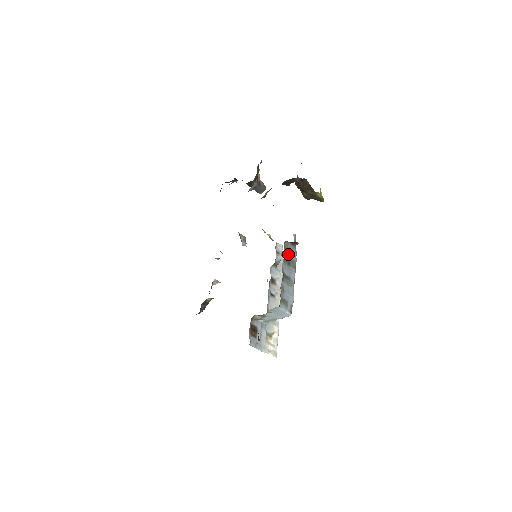
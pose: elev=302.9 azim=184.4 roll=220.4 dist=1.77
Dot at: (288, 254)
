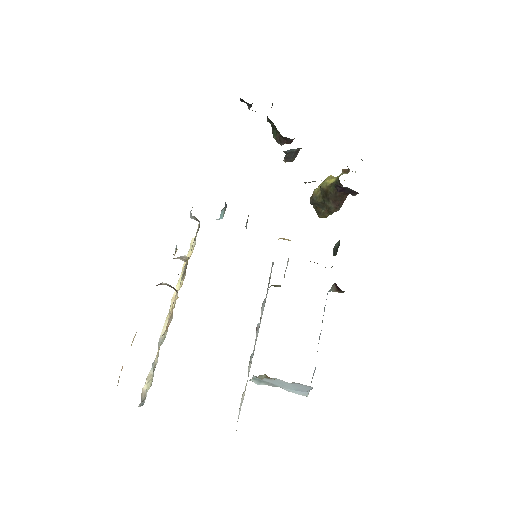
Dot at: occluded
